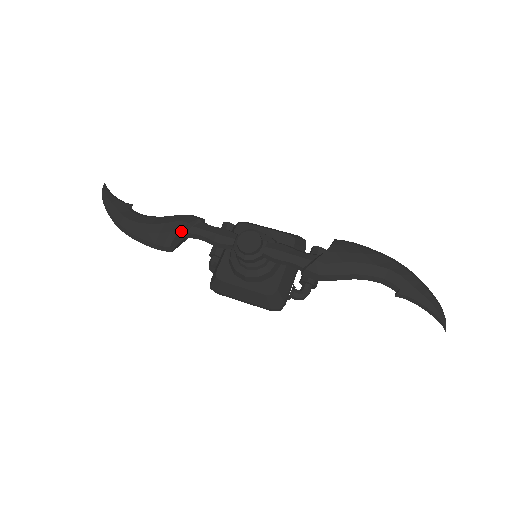
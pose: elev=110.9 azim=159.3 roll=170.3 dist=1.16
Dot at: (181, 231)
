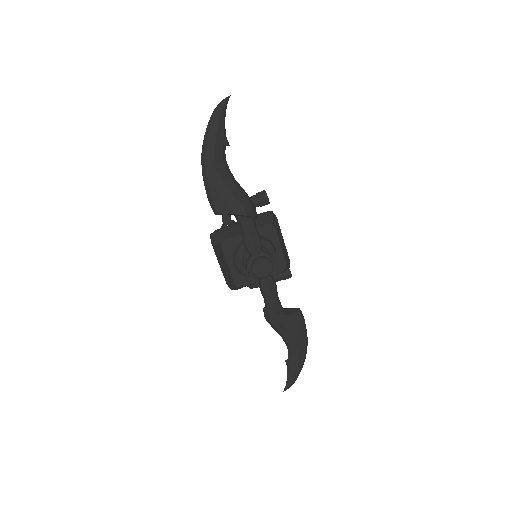
Dot at: (236, 214)
